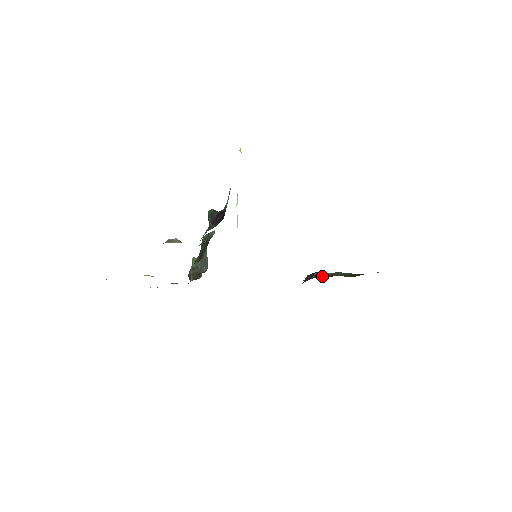
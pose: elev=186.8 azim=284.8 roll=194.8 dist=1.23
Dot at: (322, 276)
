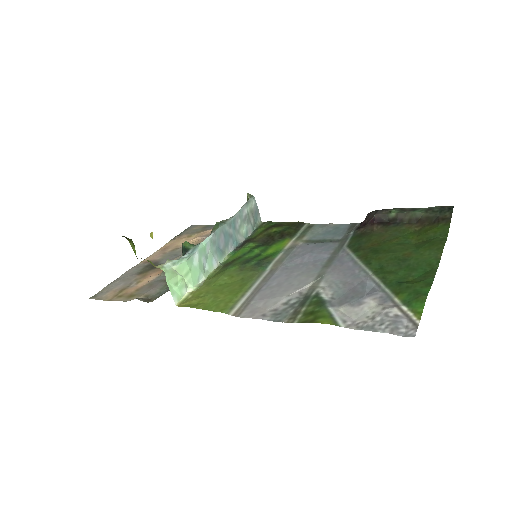
Dot at: (372, 231)
